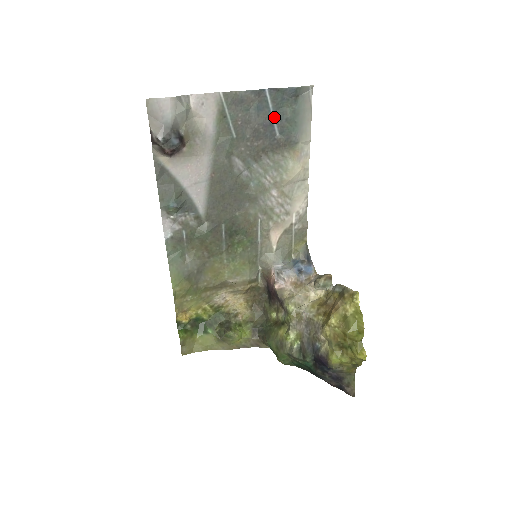
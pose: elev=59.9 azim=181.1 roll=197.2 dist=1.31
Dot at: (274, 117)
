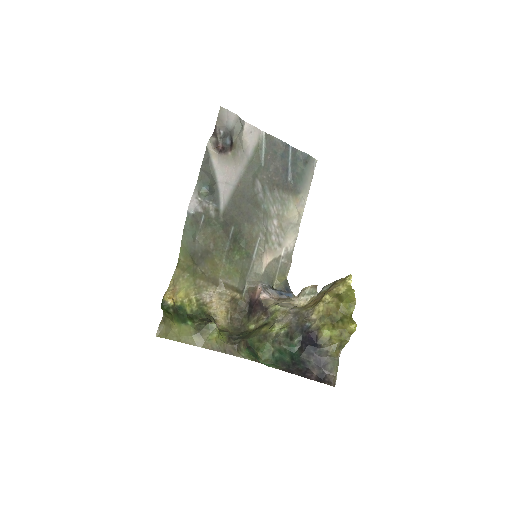
Dot at: (290, 167)
